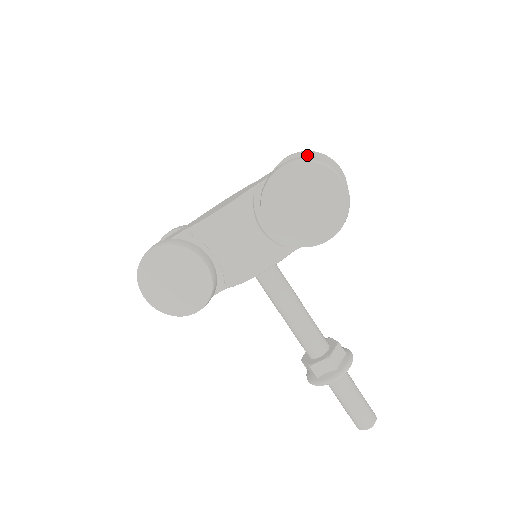
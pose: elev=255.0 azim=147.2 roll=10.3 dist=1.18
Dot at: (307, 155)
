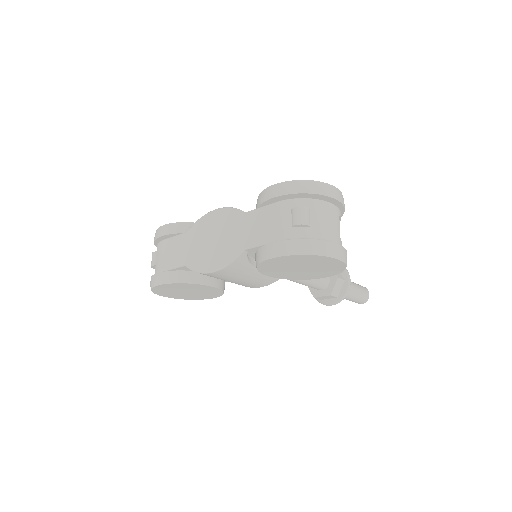
Dot at: (299, 225)
